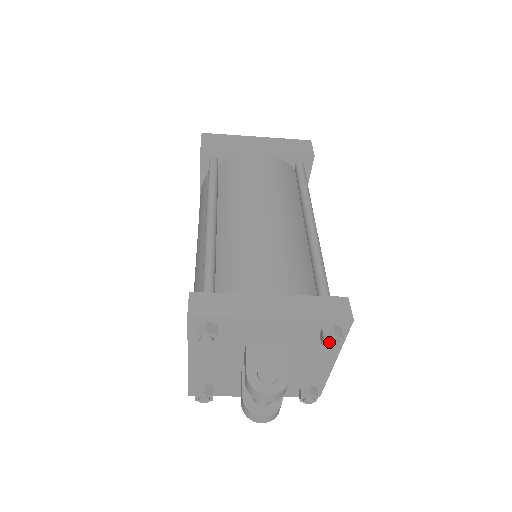
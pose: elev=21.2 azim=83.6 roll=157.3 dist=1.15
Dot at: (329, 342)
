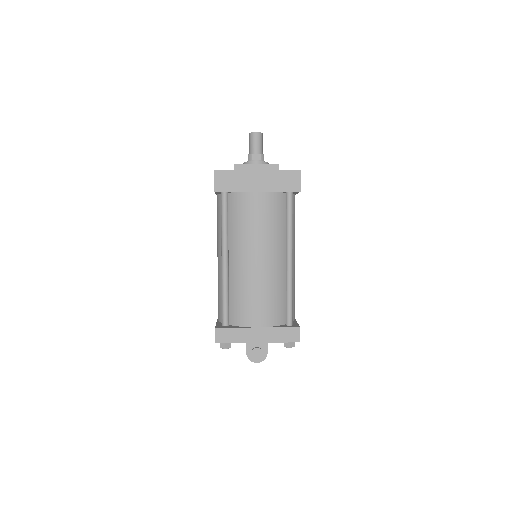
Dot at: occluded
